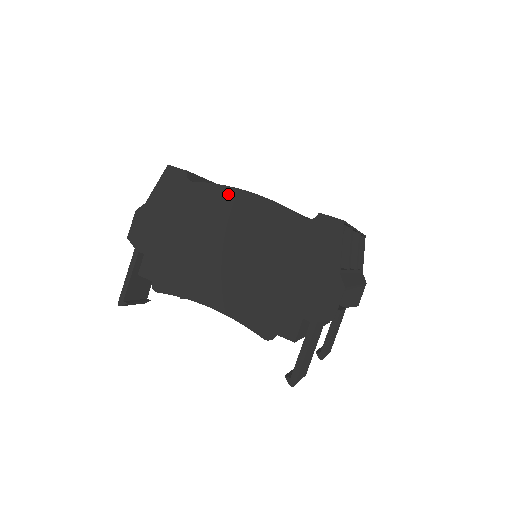
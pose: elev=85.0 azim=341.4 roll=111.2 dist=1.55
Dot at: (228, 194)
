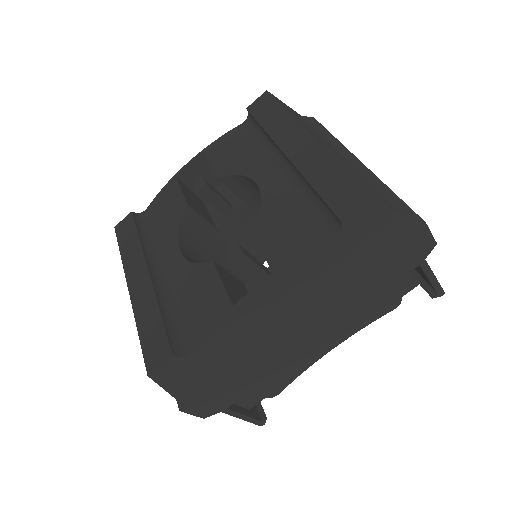
Dot at: (238, 316)
